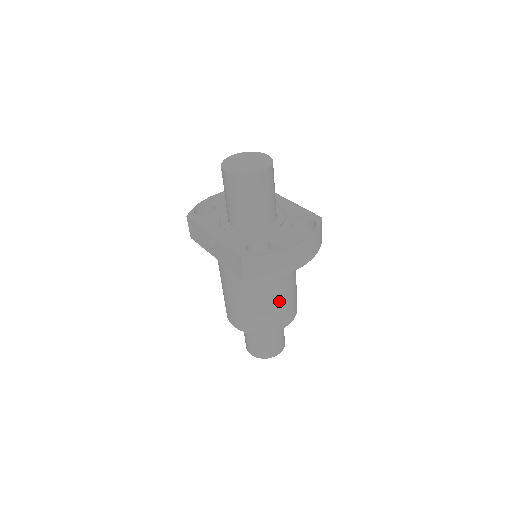
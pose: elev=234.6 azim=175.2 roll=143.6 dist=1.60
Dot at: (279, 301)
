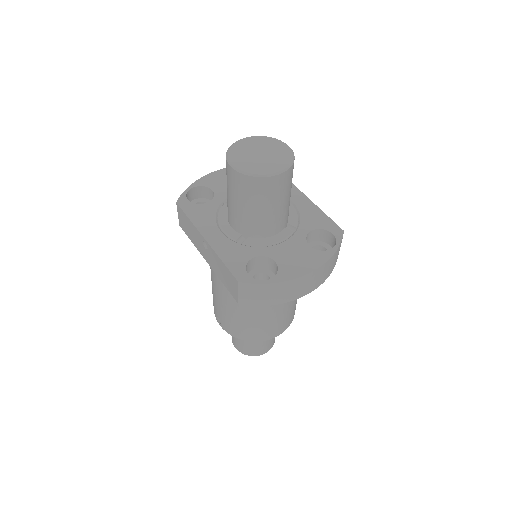
Dot at: (276, 313)
